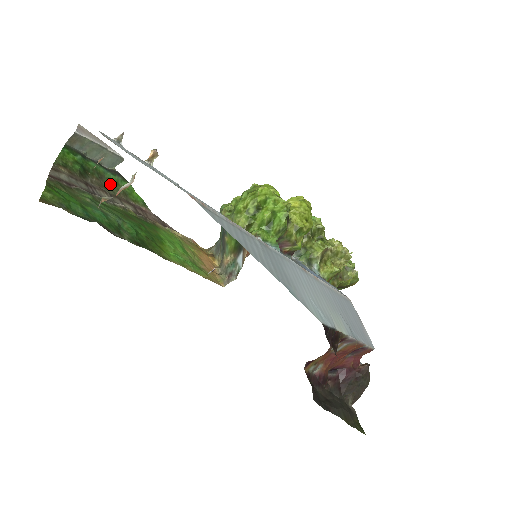
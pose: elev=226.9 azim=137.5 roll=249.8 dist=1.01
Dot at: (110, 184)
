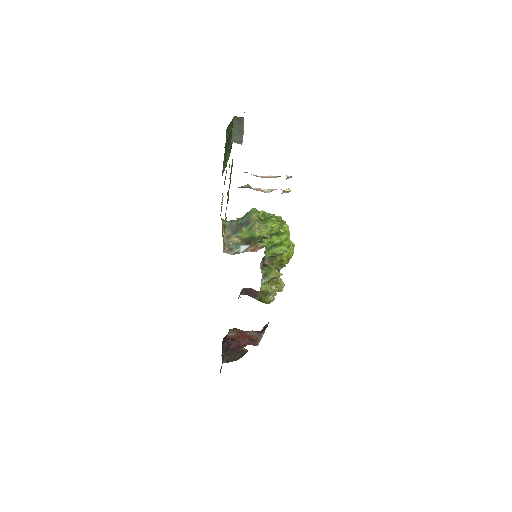
Dot at: (226, 151)
